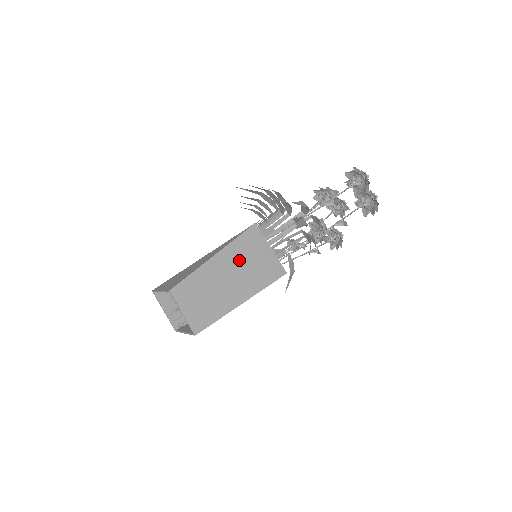
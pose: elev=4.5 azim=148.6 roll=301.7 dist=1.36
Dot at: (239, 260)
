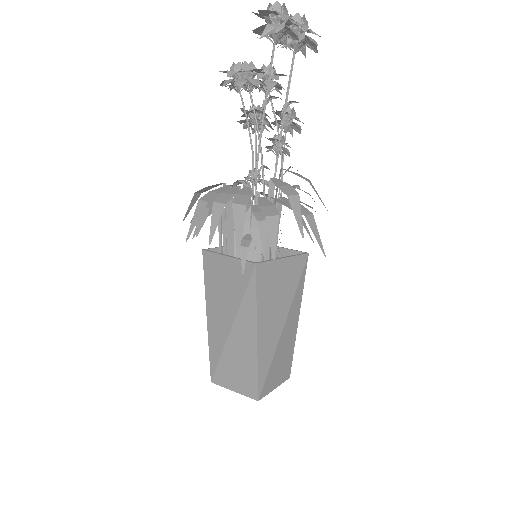
Dot at: (274, 308)
